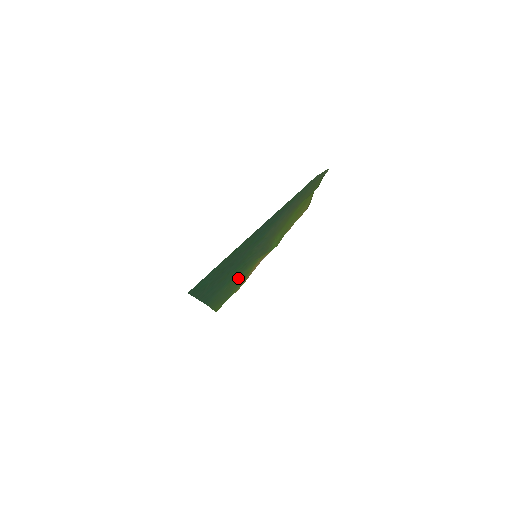
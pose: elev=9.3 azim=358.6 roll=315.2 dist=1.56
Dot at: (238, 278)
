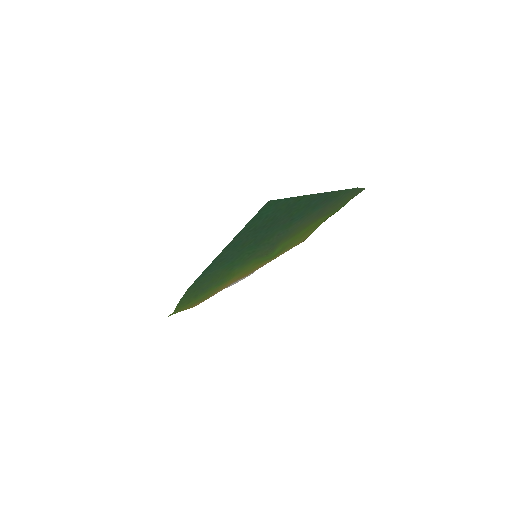
Dot at: (228, 272)
